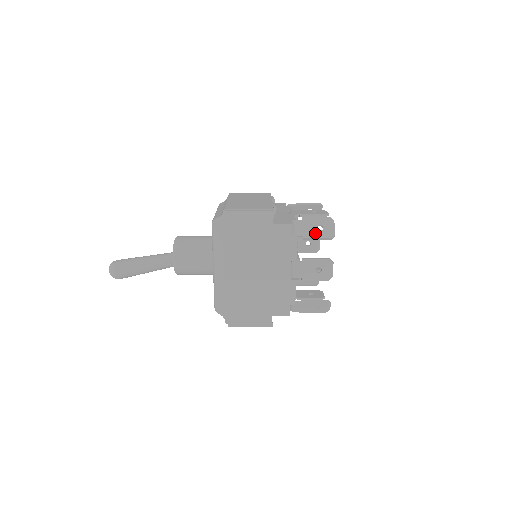
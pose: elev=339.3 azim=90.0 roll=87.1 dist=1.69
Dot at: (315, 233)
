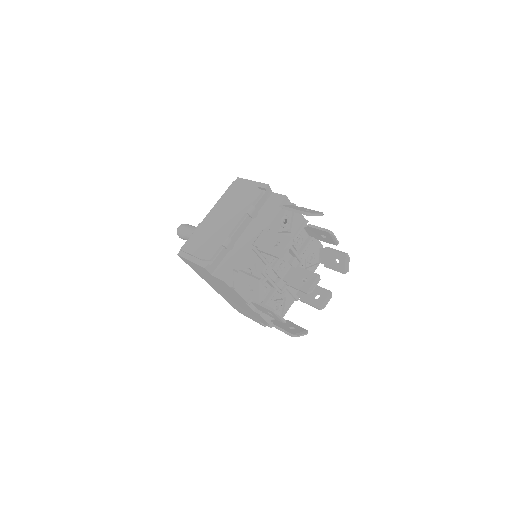
Dot at: (247, 292)
